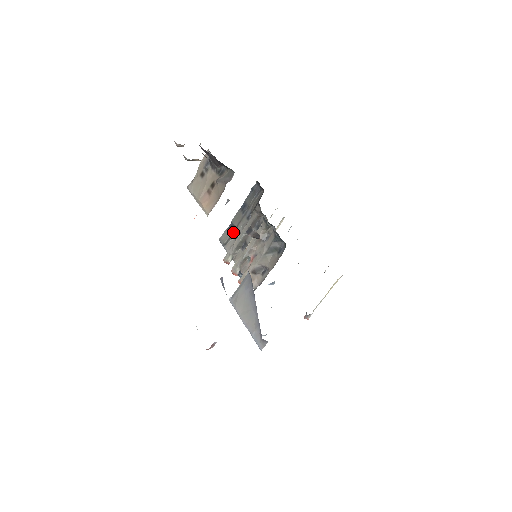
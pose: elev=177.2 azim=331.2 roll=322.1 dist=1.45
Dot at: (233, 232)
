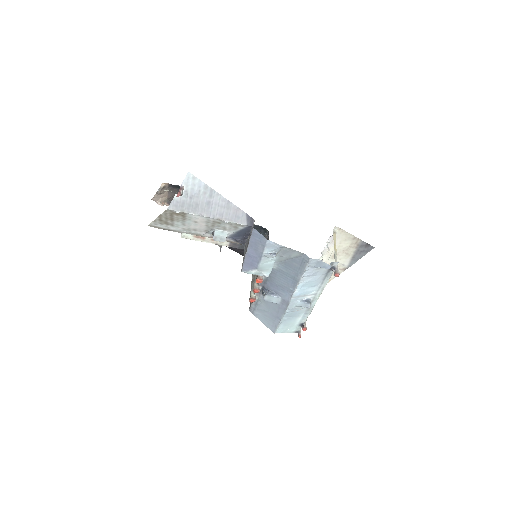
Dot at: occluded
